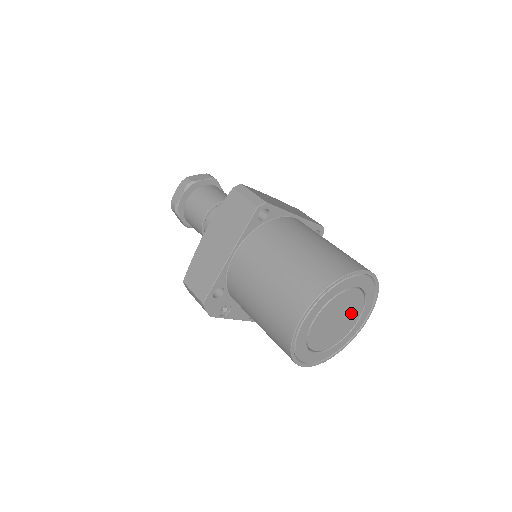
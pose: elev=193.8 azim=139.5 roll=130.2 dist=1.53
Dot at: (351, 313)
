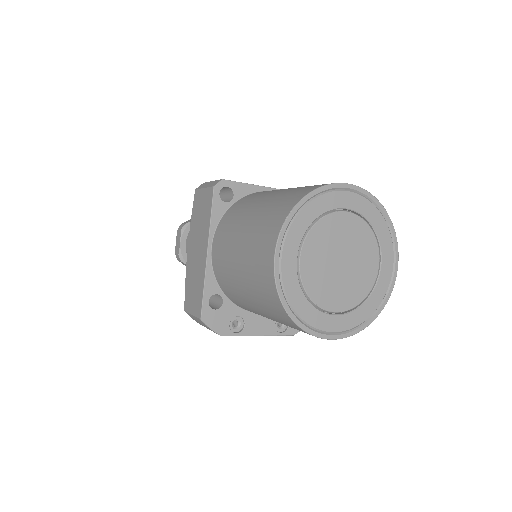
Dot at: (360, 249)
